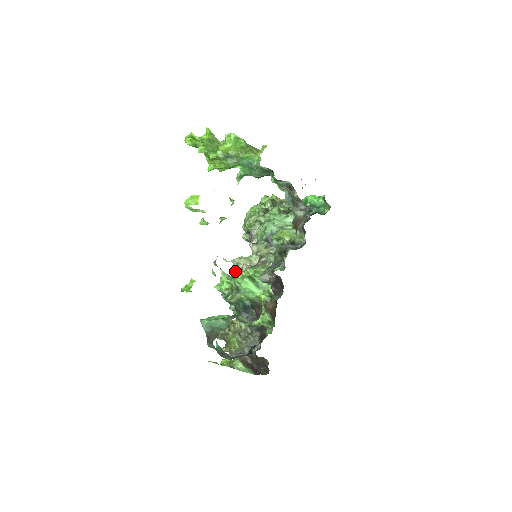
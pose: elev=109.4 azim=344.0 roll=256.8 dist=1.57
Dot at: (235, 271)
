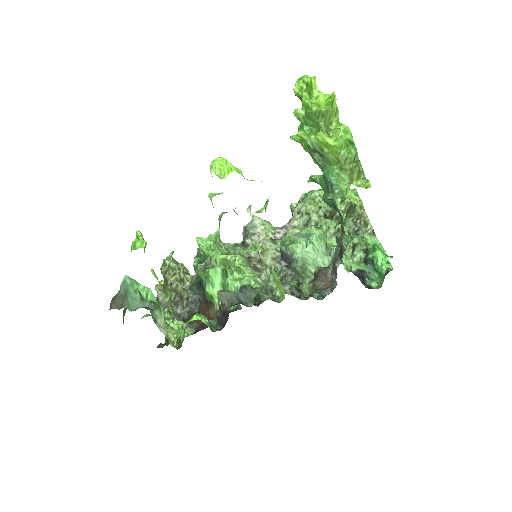
Dot at: (247, 228)
